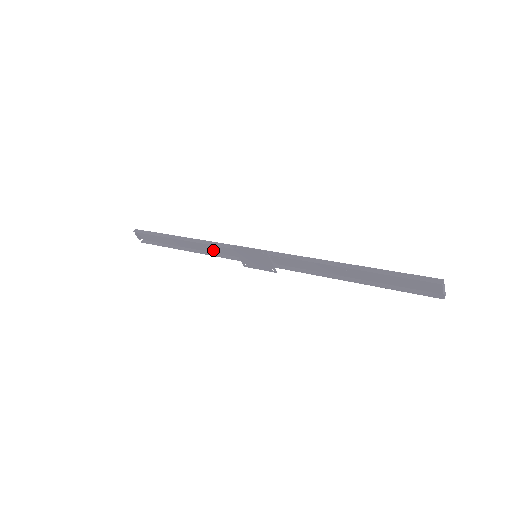
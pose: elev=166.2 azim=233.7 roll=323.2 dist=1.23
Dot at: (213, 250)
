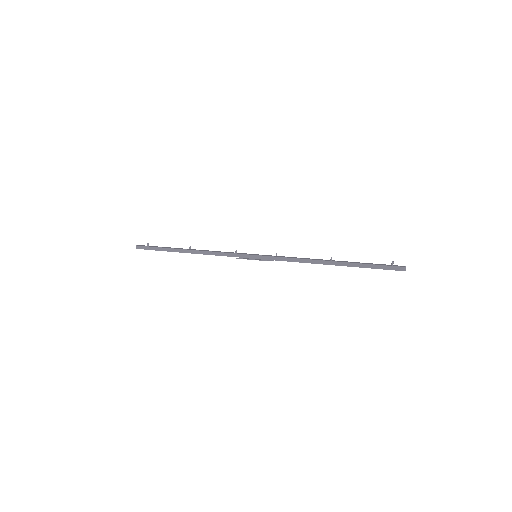
Dot at: occluded
